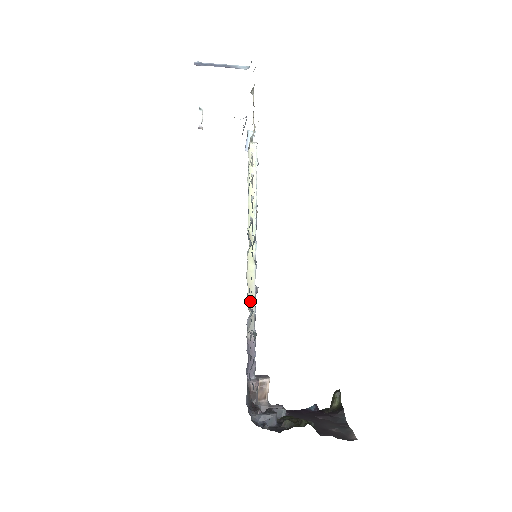
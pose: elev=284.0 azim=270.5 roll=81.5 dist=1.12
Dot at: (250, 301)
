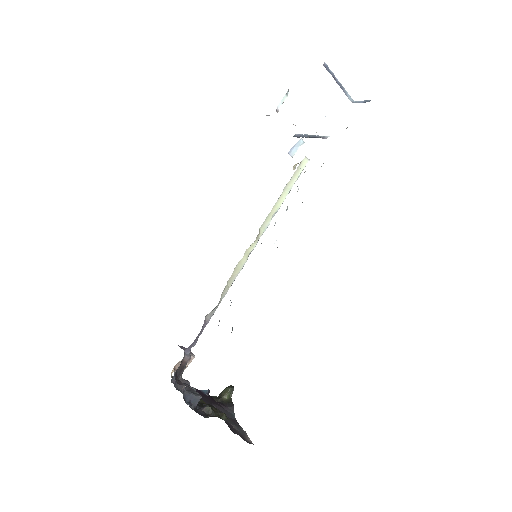
Dot at: (226, 288)
